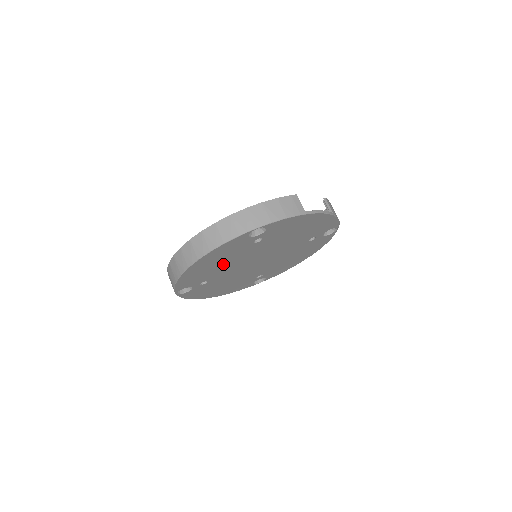
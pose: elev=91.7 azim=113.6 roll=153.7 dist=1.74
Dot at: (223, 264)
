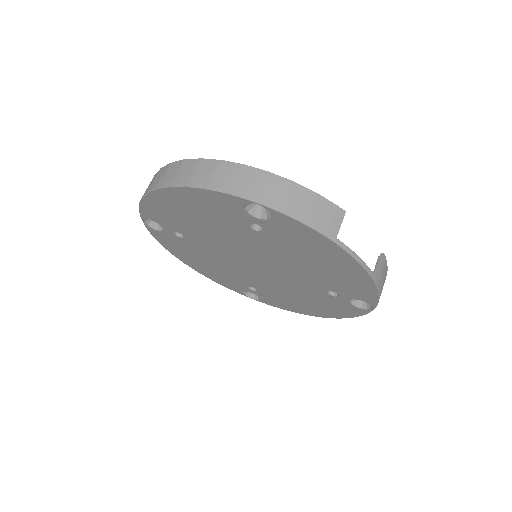
Dot at: (205, 226)
